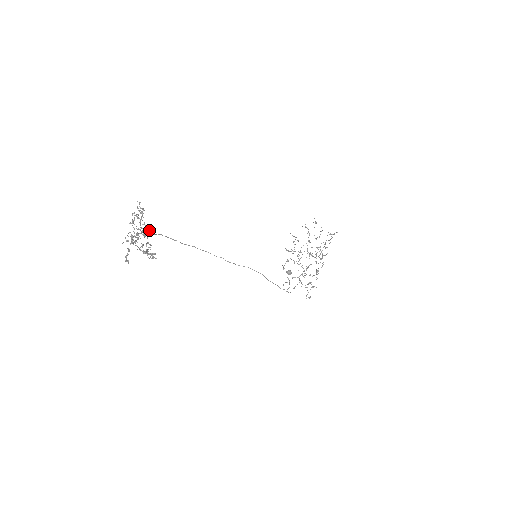
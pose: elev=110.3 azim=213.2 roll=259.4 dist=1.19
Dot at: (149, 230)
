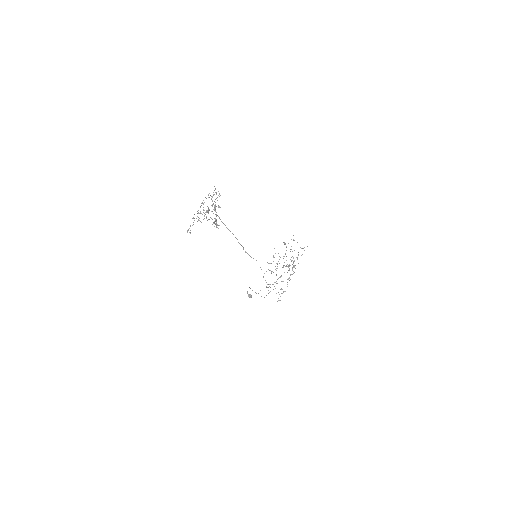
Dot at: occluded
